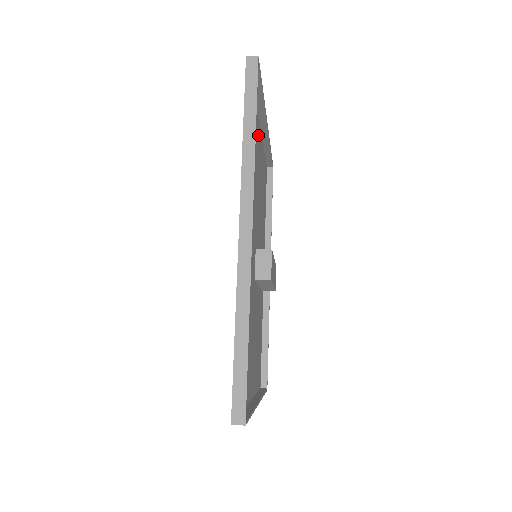
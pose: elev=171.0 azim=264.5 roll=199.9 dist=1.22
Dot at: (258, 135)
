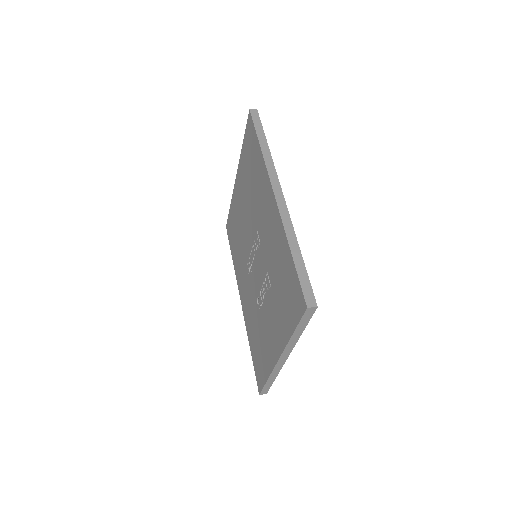
Dot at: occluded
